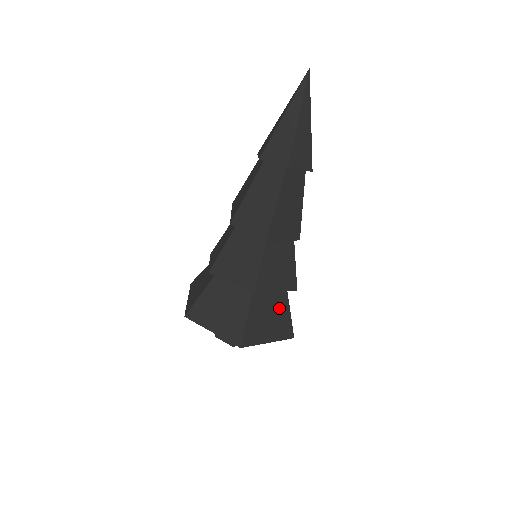
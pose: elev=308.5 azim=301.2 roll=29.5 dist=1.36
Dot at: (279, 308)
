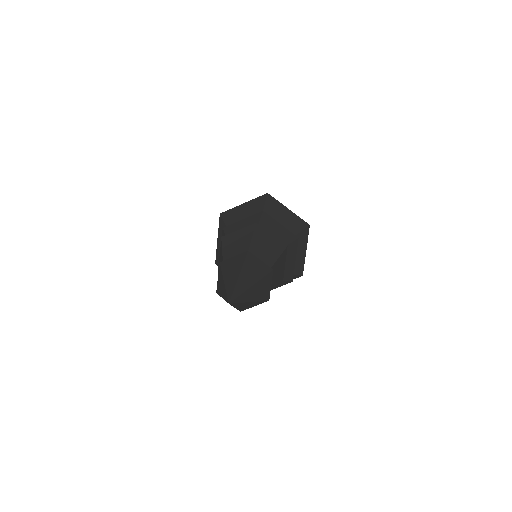
Dot at: occluded
